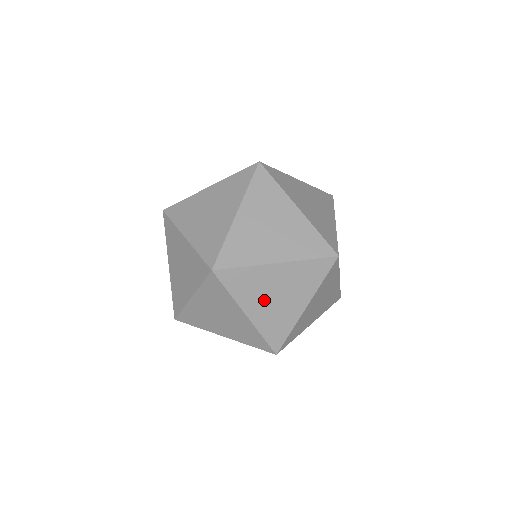
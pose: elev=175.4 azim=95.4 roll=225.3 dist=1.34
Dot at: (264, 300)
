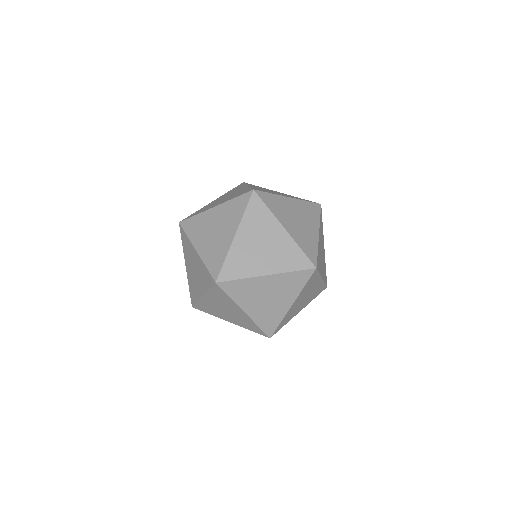
Dot at: (258, 301)
